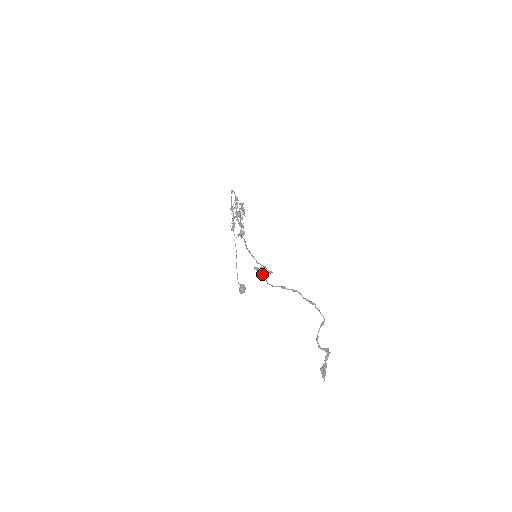
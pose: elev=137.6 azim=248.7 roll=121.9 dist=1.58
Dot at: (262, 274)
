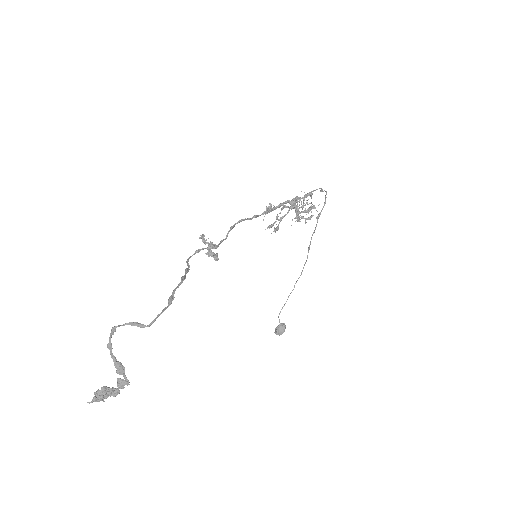
Dot at: (208, 252)
